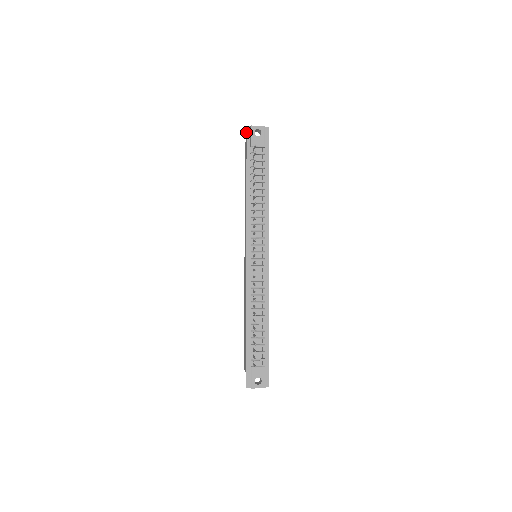
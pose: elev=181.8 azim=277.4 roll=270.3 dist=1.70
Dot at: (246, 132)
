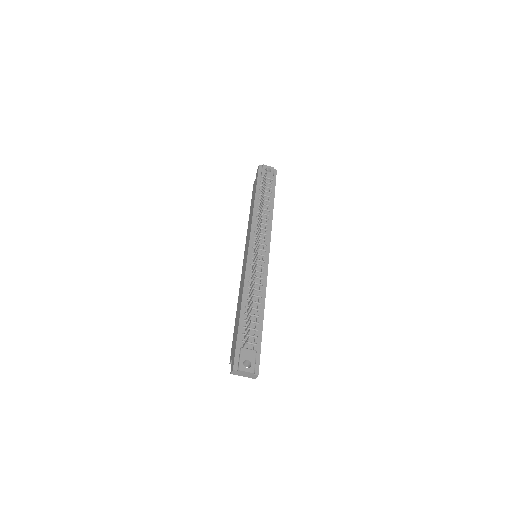
Dot at: (258, 168)
